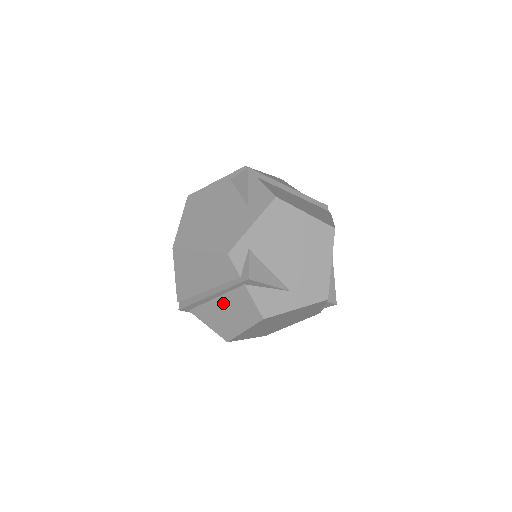
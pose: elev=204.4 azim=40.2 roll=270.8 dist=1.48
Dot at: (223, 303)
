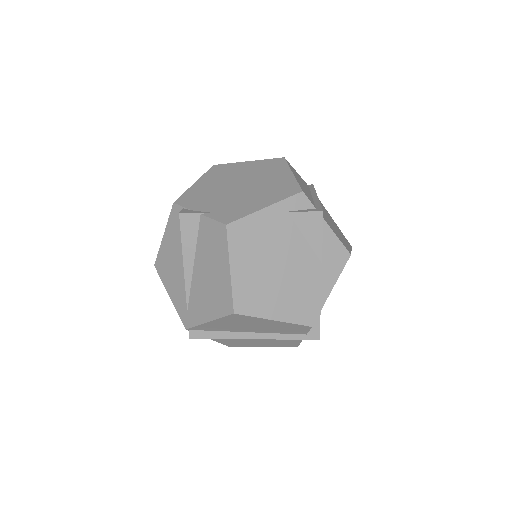
Dot at: occluded
